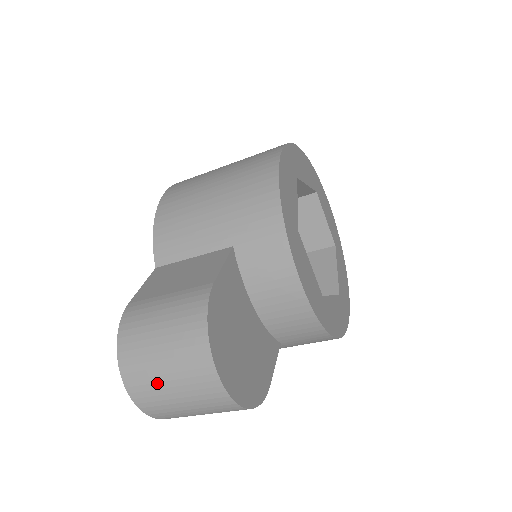
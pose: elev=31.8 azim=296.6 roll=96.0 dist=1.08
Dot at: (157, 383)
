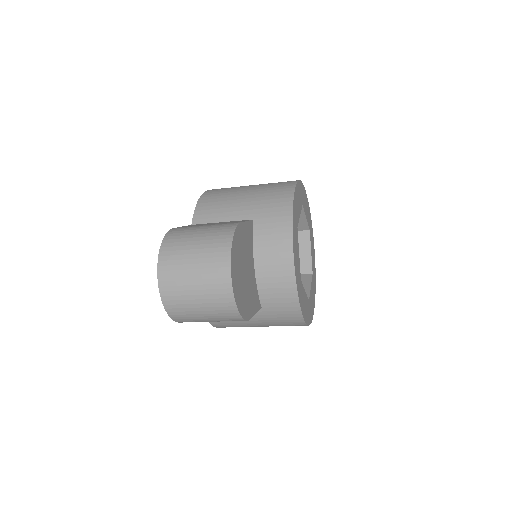
Dot at: (183, 270)
